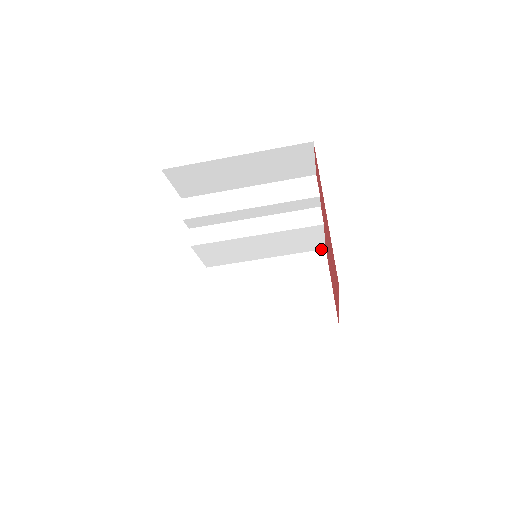
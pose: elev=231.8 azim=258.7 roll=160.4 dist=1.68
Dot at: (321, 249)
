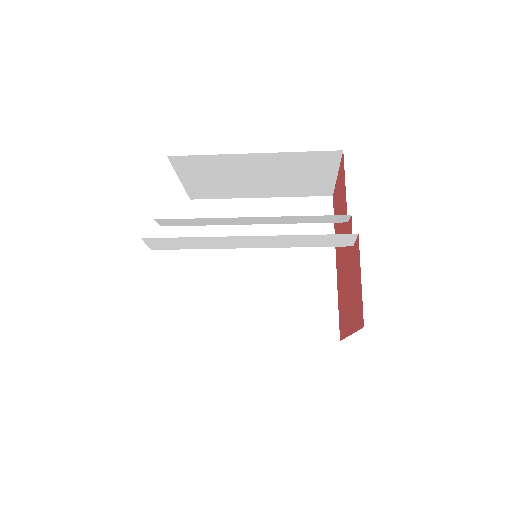
Dot at: (337, 151)
